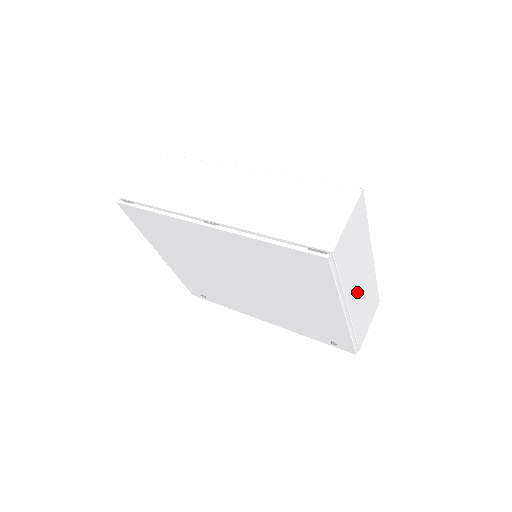
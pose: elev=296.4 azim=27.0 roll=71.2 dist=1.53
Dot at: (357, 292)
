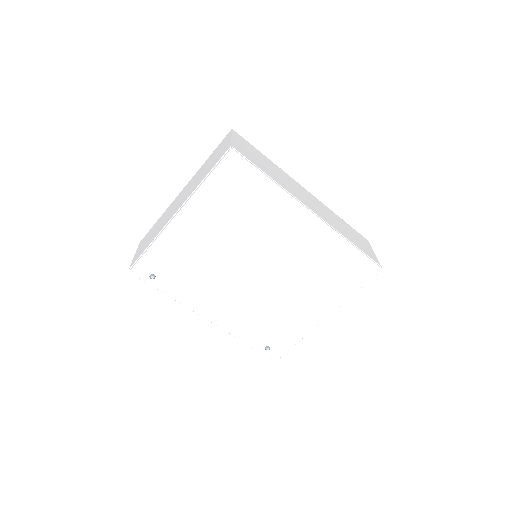
Dot at: occluded
